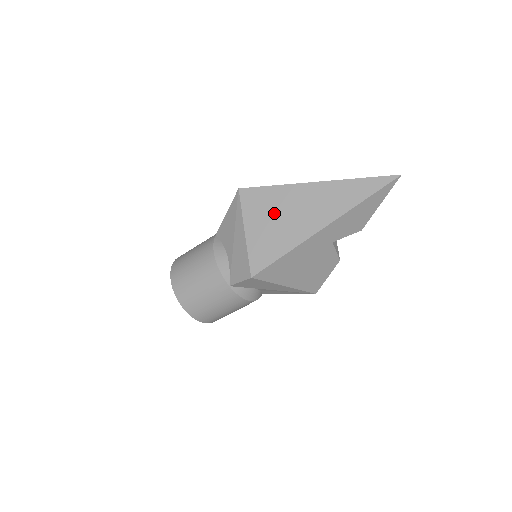
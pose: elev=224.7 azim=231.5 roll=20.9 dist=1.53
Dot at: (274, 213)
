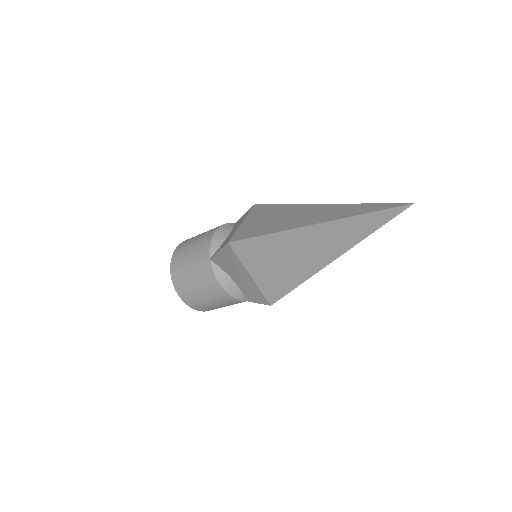
Dot at: (277, 257)
